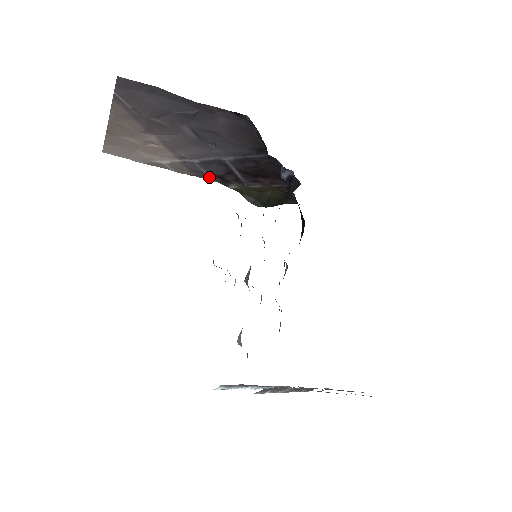
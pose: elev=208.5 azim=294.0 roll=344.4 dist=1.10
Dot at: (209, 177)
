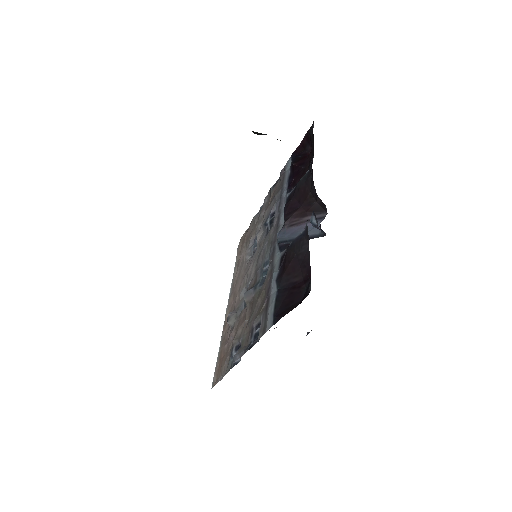
Dot at: occluded
